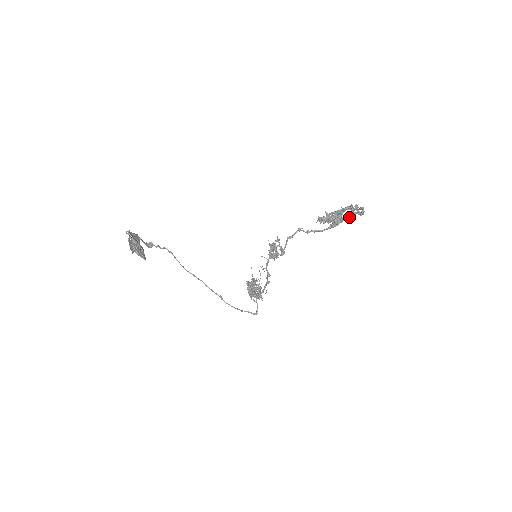
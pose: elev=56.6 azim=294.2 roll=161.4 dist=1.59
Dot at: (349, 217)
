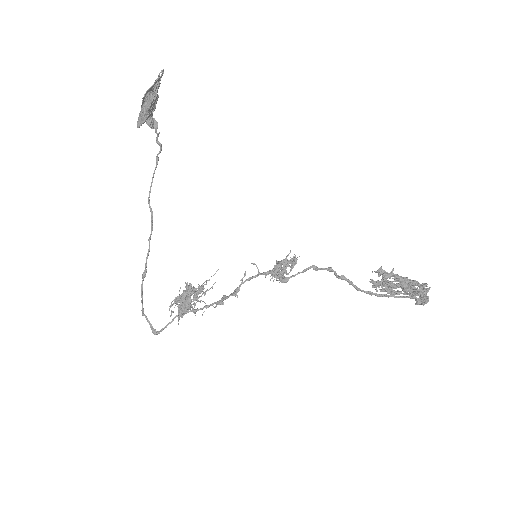
Dot at: (401, 297)
